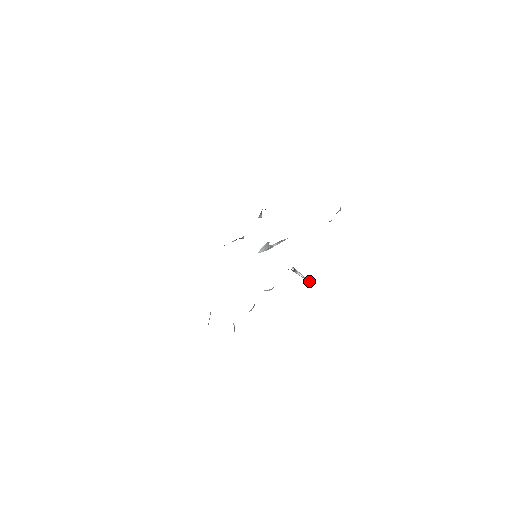
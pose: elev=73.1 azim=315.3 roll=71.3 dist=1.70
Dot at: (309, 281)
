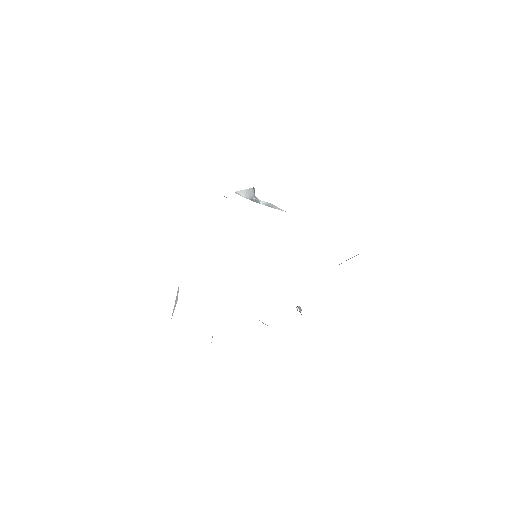
Dot at: (301, 310)
